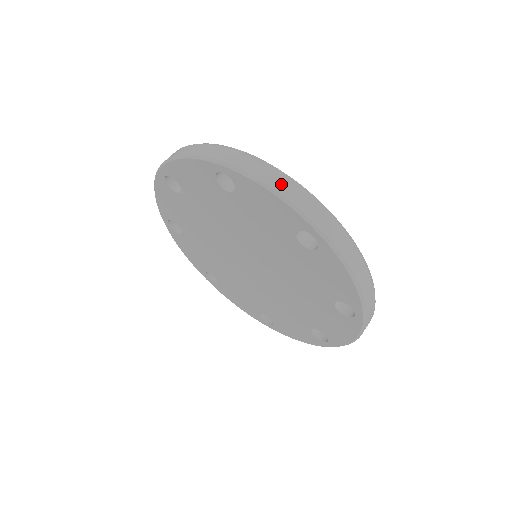
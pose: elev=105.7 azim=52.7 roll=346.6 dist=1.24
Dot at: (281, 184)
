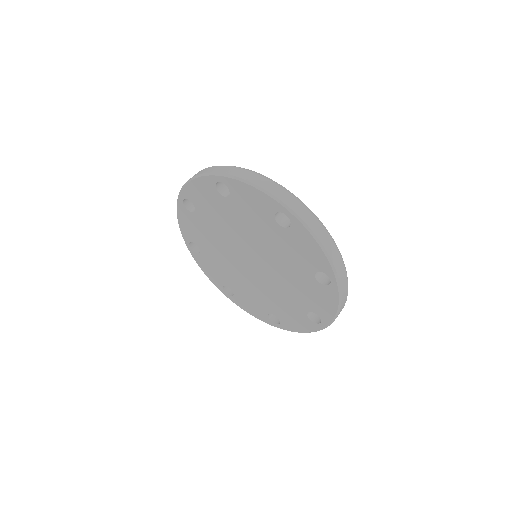
Dot at: (259, 180)
